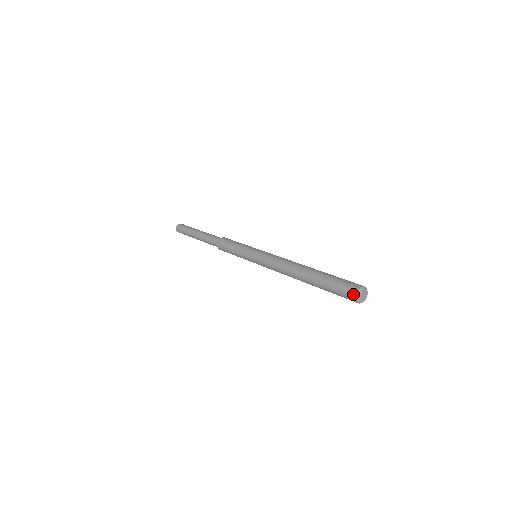
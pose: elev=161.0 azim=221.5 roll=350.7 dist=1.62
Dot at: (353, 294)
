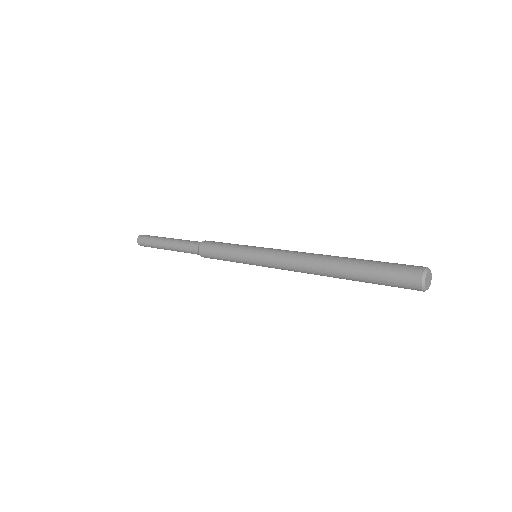
Dot at: (419, 269)
